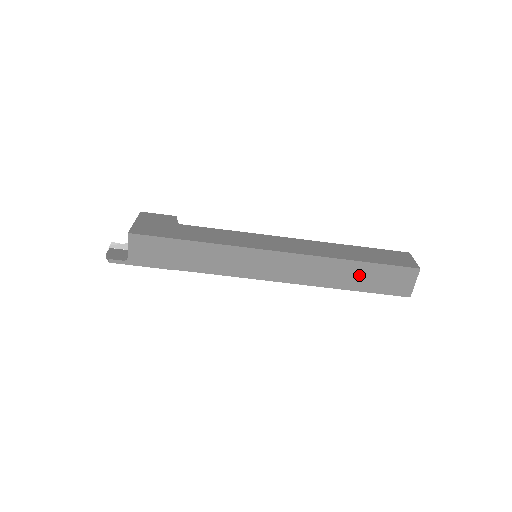
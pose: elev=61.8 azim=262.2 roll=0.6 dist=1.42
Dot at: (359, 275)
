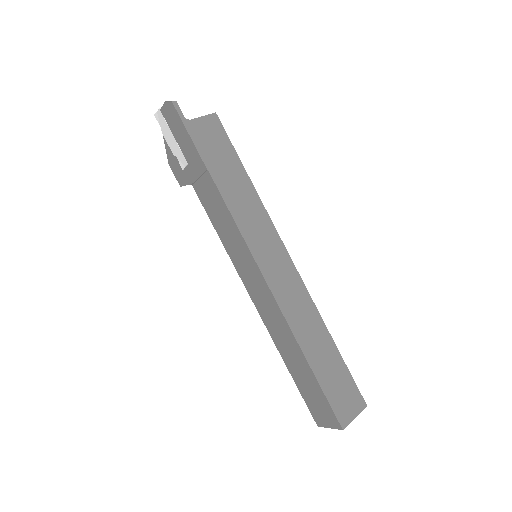
Dot at: (326, 357)
